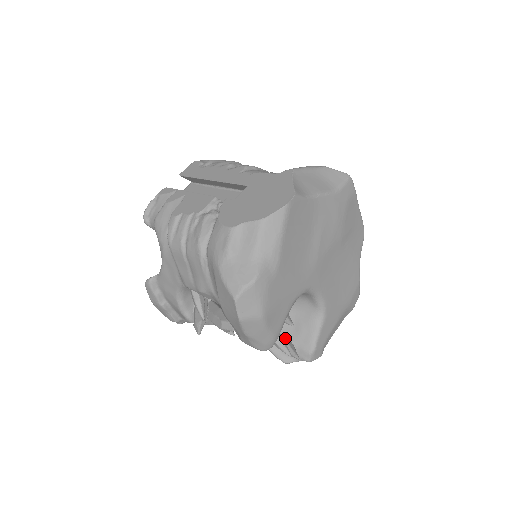
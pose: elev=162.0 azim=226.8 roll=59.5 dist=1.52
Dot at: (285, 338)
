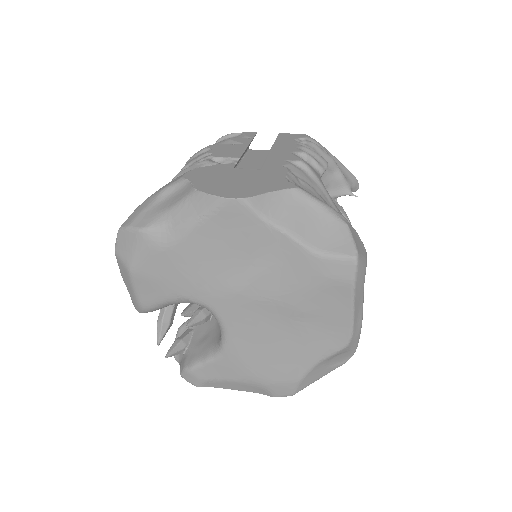
Dot at: (191, 336)
